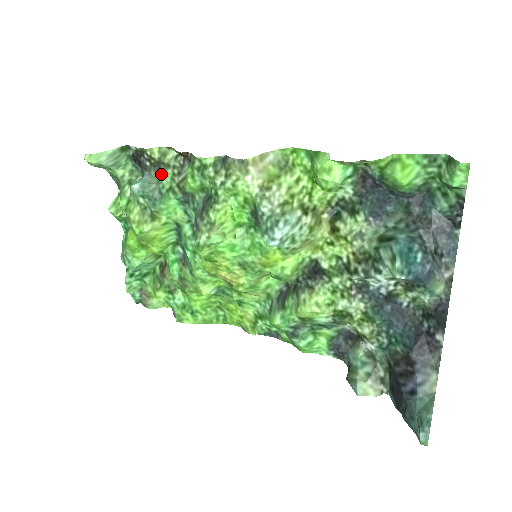
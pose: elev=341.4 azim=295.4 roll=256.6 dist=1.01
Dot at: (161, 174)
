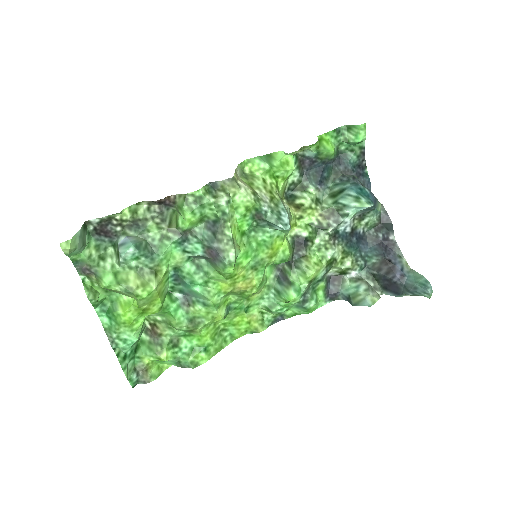
Dot at: (143, 230)
